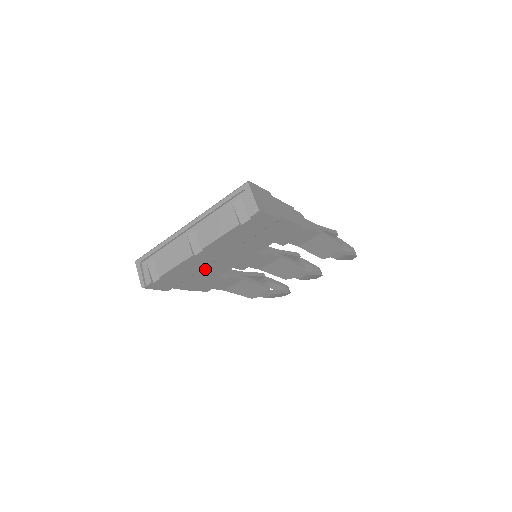
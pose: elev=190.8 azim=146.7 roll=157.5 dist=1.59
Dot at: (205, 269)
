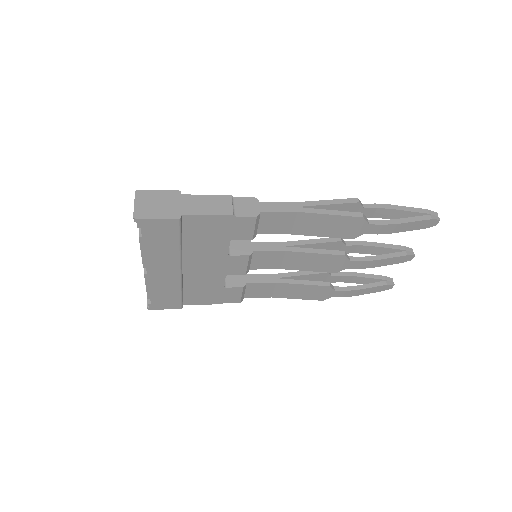
Dot at: (194, 282)
